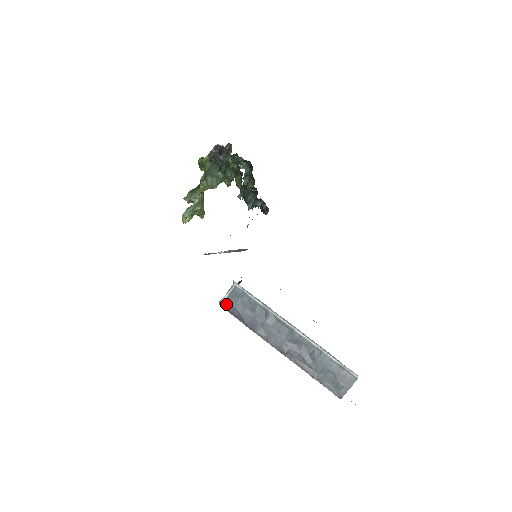
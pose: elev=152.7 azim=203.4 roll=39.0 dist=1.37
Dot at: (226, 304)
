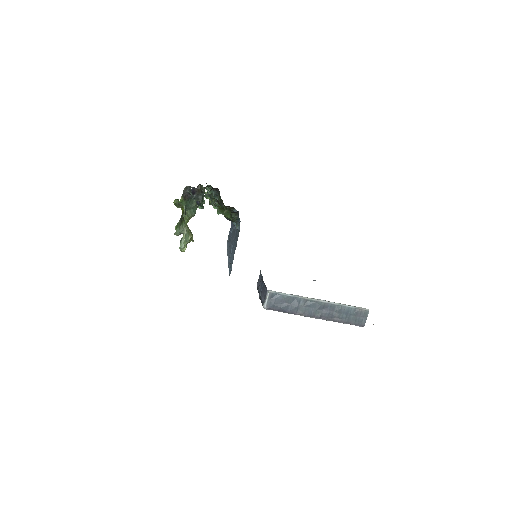
Dot at: (269, 306)
